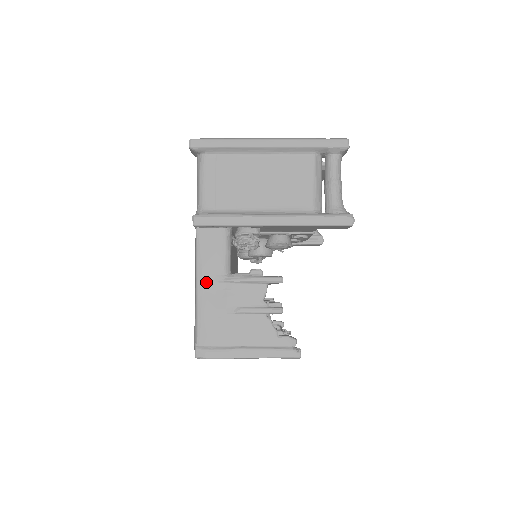
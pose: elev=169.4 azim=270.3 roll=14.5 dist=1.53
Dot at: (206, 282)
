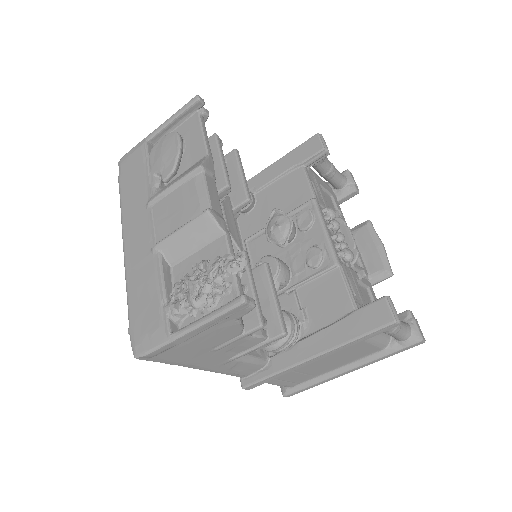
Dot at: occluded
